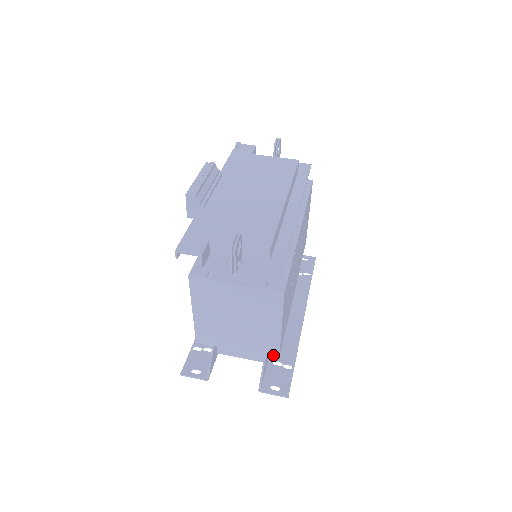
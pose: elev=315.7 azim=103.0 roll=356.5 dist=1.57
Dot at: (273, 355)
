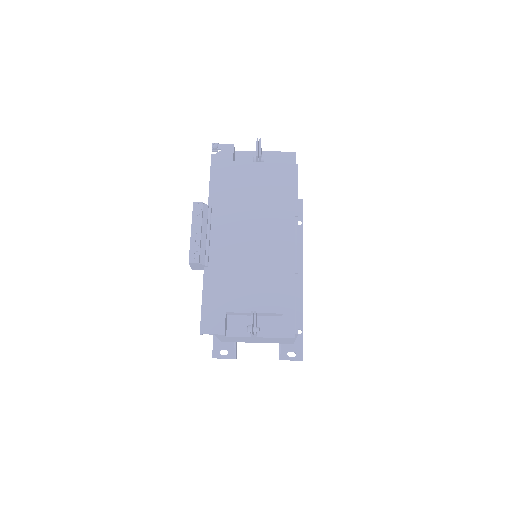
Dot at: (288, 343)
